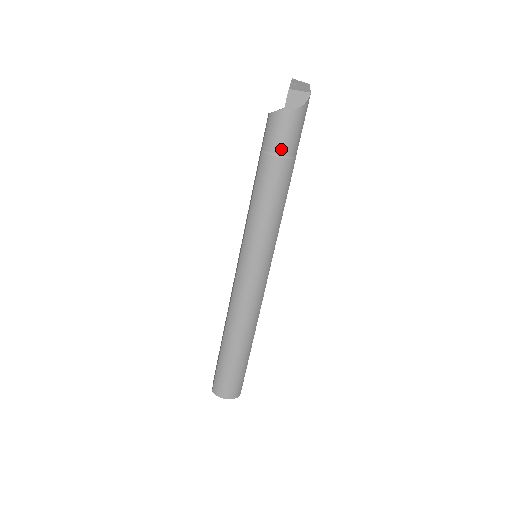
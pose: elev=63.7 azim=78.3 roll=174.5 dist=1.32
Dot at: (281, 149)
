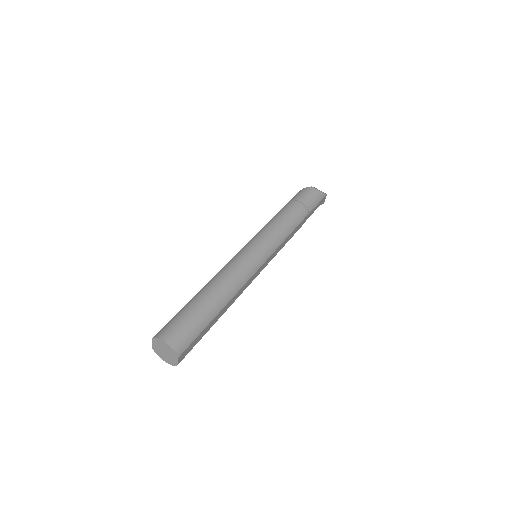
Dot at: (303, 200)
